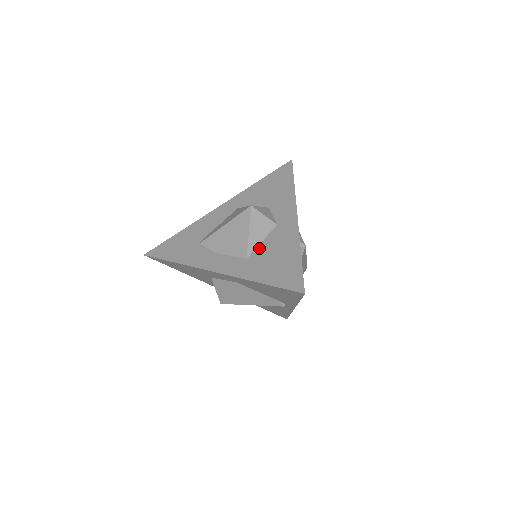
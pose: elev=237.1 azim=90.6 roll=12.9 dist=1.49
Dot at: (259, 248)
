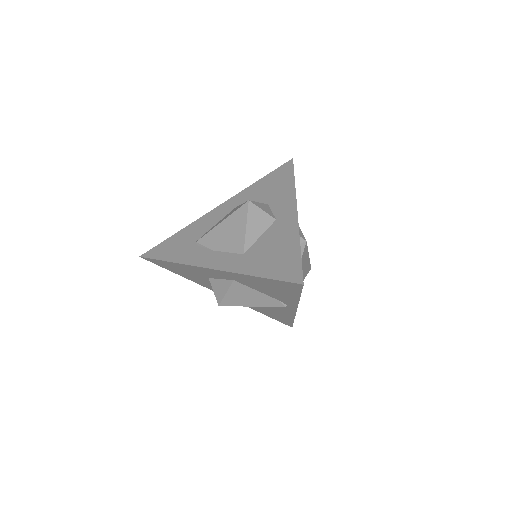
Dot at: (257, 243)
